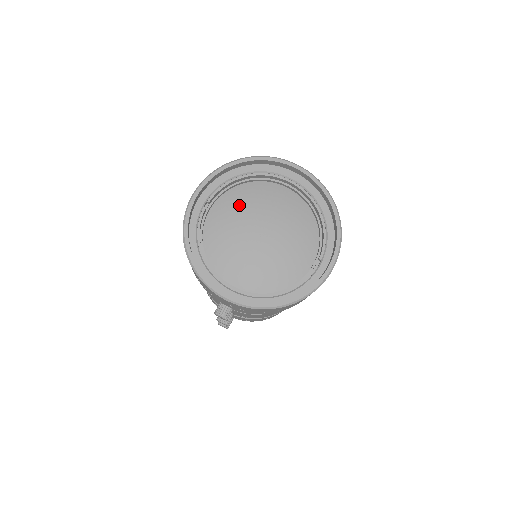
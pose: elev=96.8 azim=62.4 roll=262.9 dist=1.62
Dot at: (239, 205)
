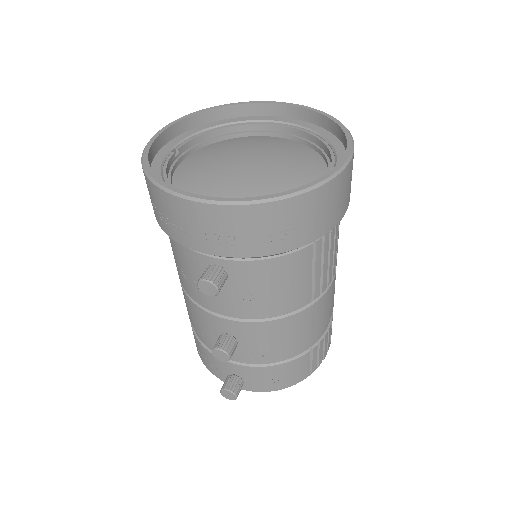
Dot at: (216, 150)
